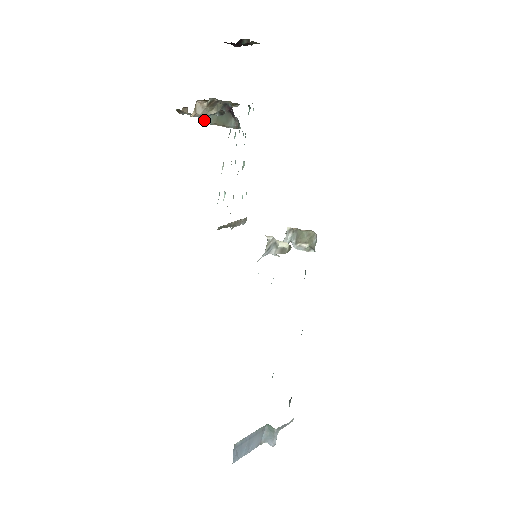
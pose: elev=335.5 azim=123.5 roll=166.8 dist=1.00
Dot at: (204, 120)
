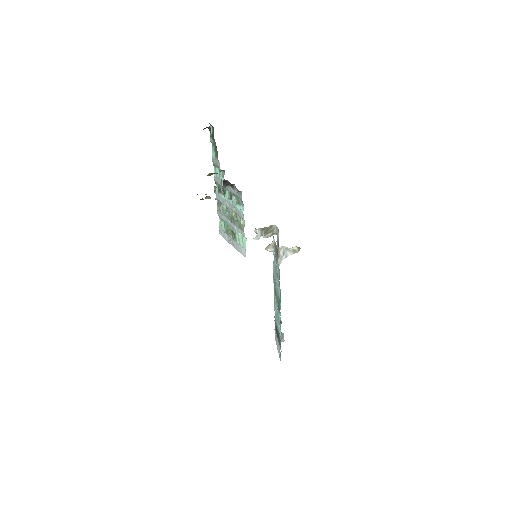
Dot at: occluded
